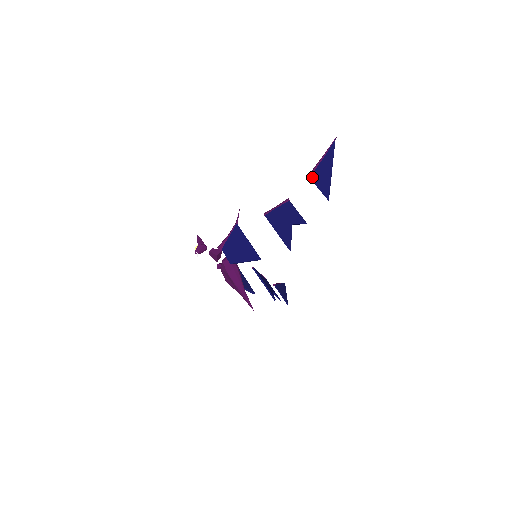
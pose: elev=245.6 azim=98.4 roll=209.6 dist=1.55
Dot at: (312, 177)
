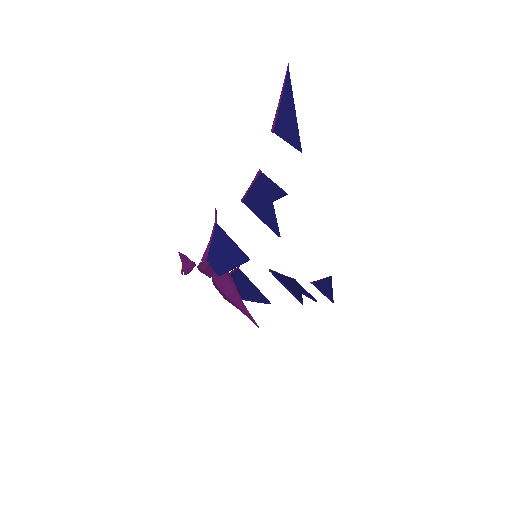
Dot at: (275, 130)
